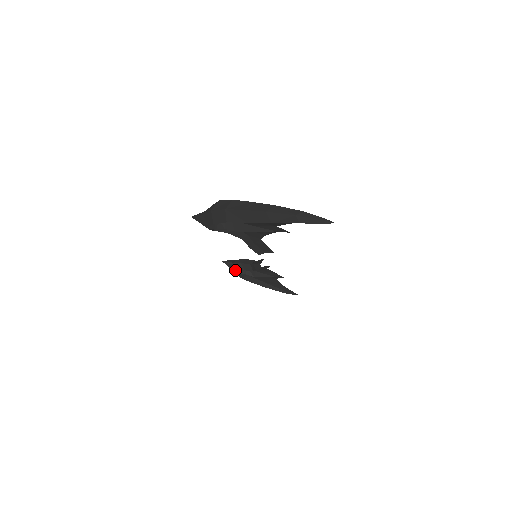
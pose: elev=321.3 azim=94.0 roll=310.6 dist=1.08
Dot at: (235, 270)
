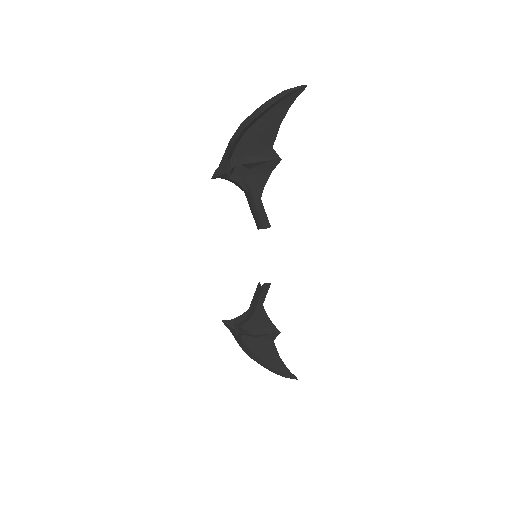
Dot at: (235, 327)
